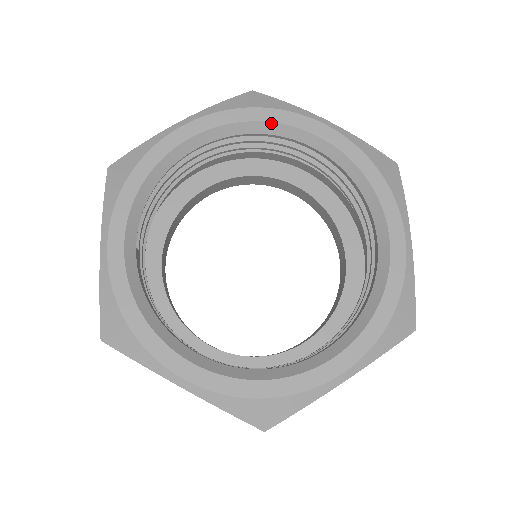
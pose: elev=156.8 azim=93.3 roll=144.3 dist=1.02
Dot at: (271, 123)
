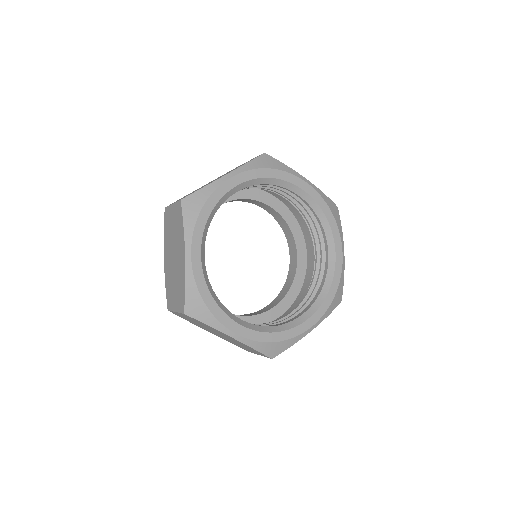
Dot at: (279, 180)
